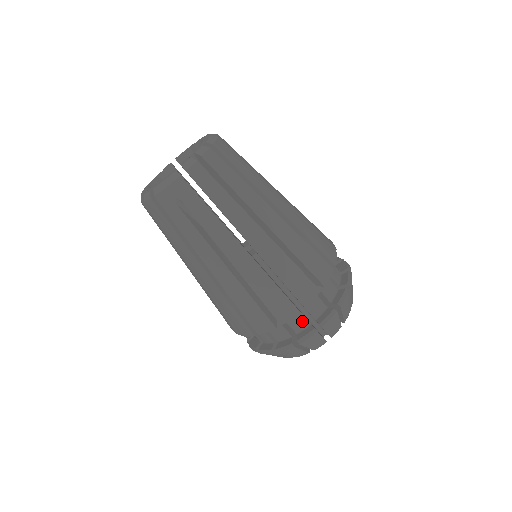
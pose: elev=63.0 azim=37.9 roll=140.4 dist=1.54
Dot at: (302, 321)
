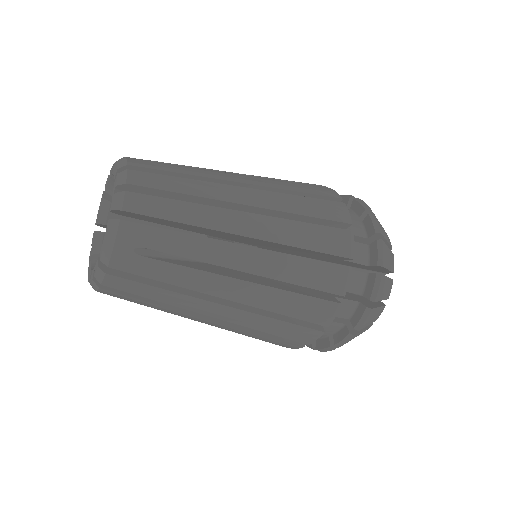
Dot at: (357, 277)
